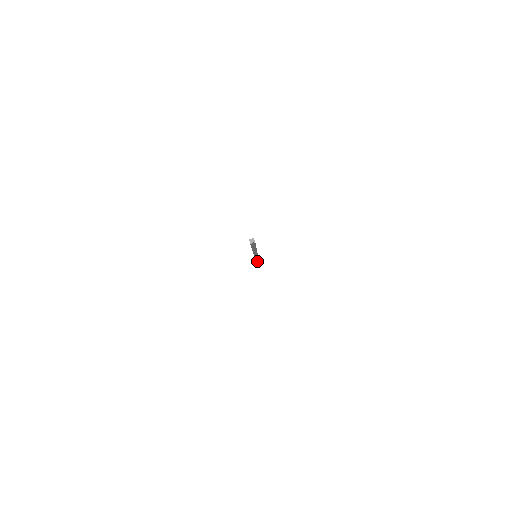
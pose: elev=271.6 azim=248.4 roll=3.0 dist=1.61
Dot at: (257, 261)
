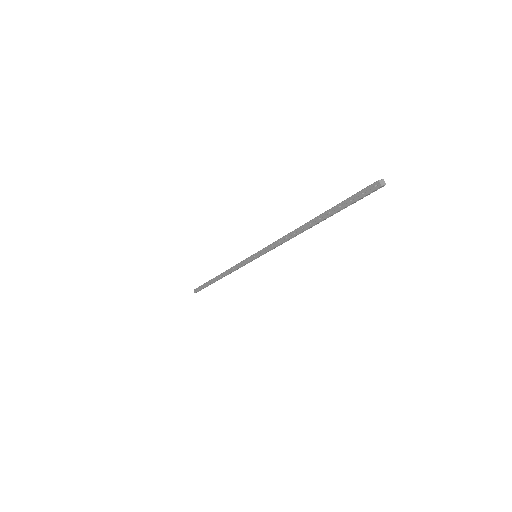
Dot at: (222, 276)
